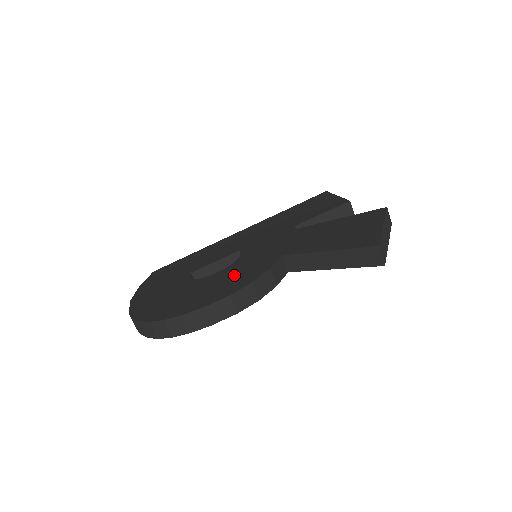
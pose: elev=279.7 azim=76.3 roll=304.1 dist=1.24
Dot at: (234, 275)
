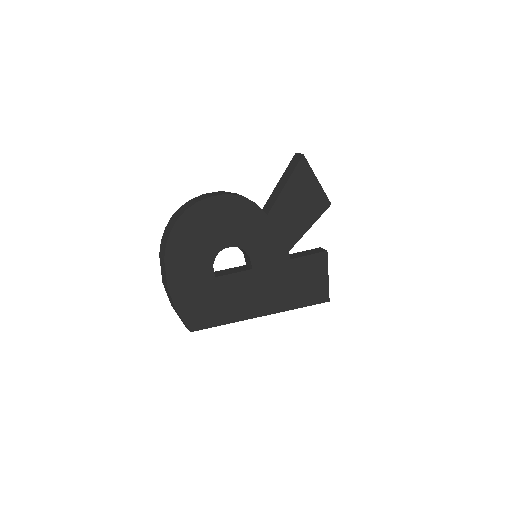
Dot at: occluded
